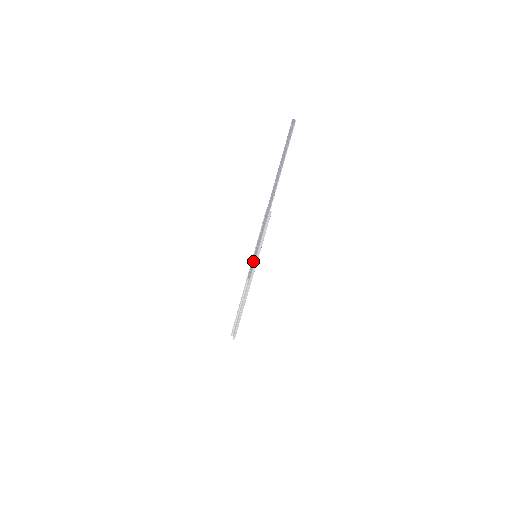
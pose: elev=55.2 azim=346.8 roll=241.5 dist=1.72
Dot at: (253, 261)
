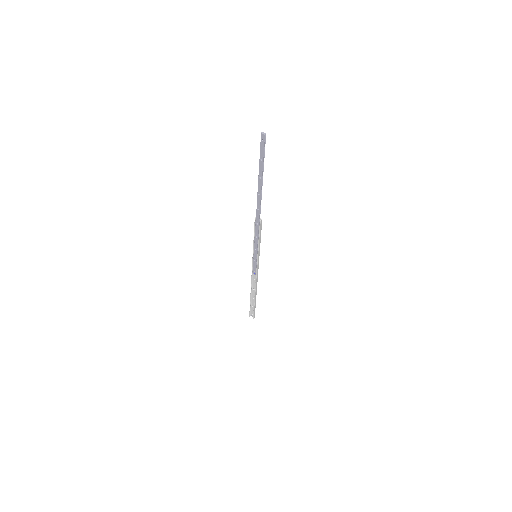
Dot at: (255, 261)
